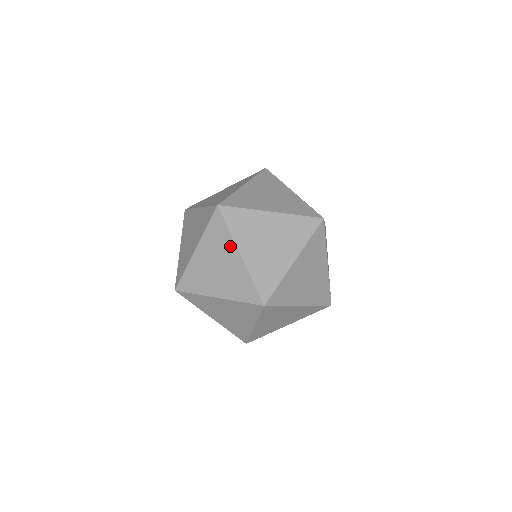
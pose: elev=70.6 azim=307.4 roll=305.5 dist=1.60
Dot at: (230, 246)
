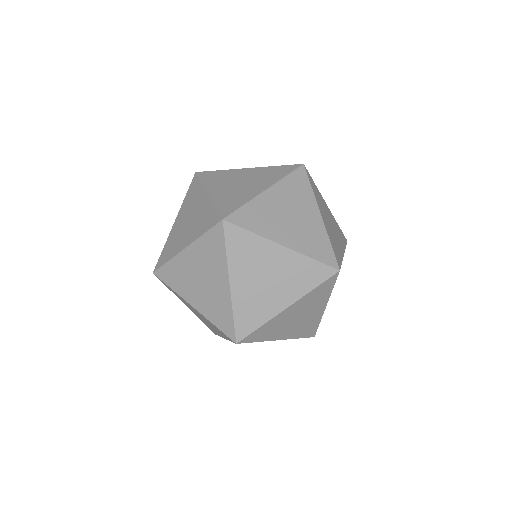
Dot at: (200, 194)
